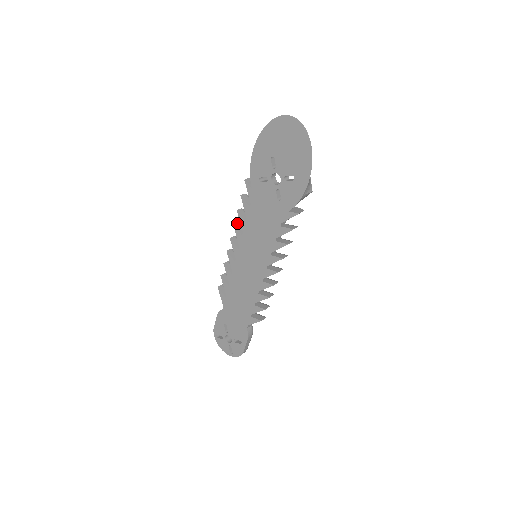
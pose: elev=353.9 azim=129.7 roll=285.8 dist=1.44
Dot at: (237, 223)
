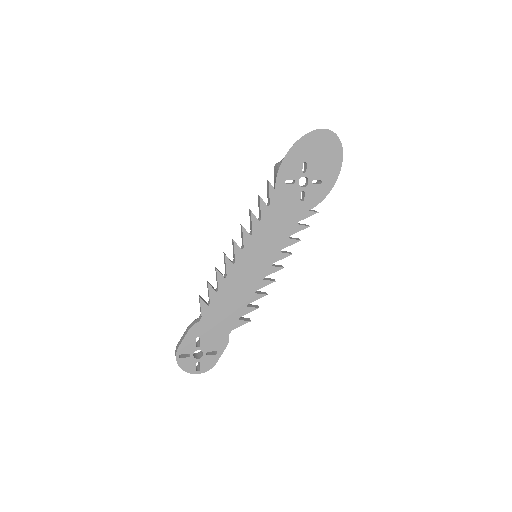
Dot at: occluded
